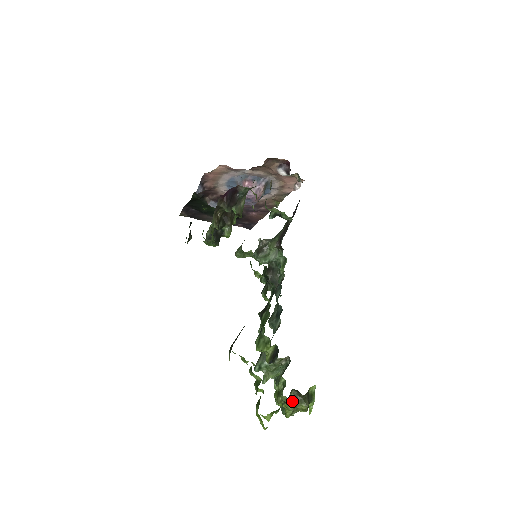
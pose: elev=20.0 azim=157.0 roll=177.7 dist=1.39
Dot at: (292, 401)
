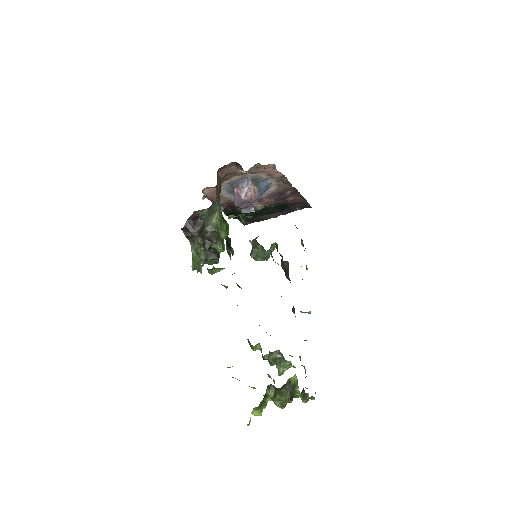
Dot at: (274, 395)
